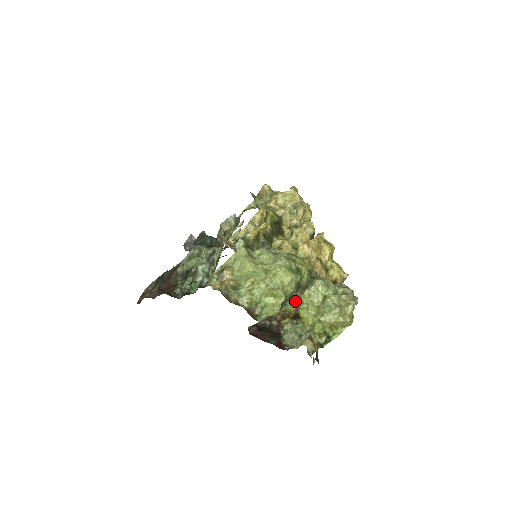
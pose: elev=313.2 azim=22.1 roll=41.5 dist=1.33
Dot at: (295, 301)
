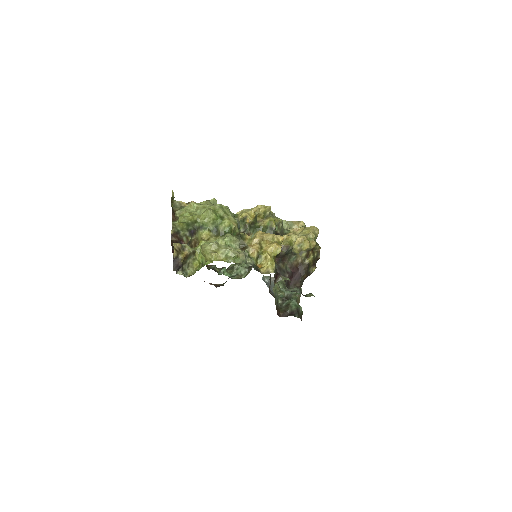
Dot at: (204, 233)
